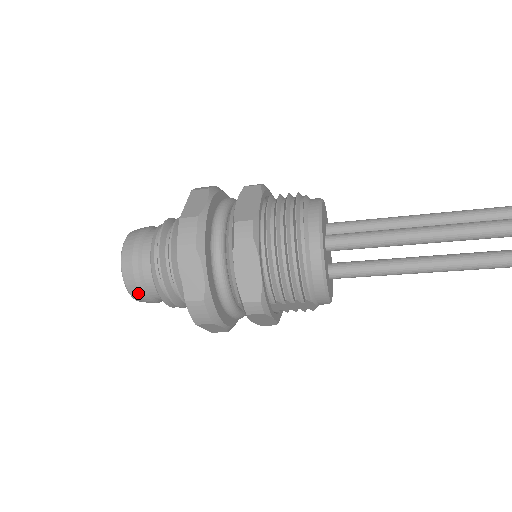
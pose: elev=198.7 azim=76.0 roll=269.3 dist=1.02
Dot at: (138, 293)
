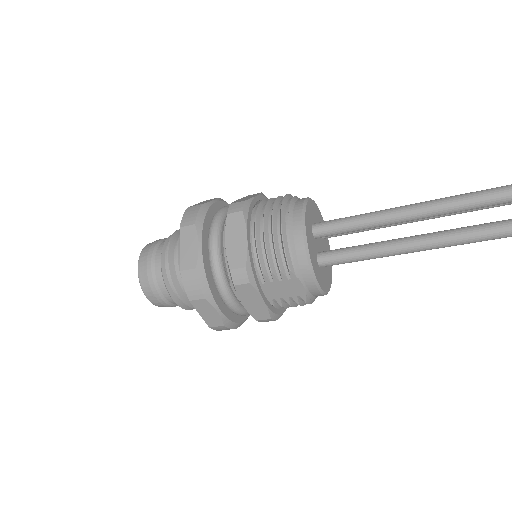
Dot at: (148, 286)
